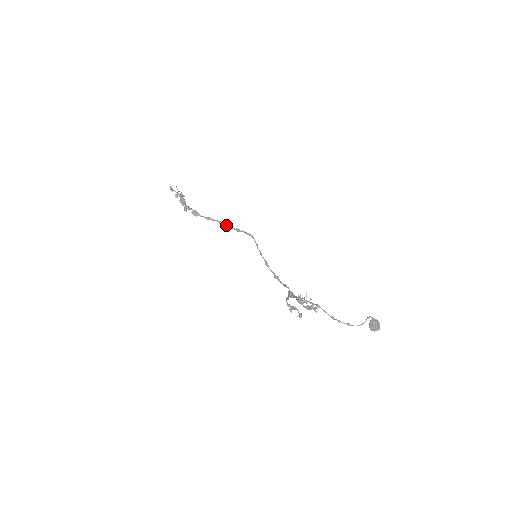
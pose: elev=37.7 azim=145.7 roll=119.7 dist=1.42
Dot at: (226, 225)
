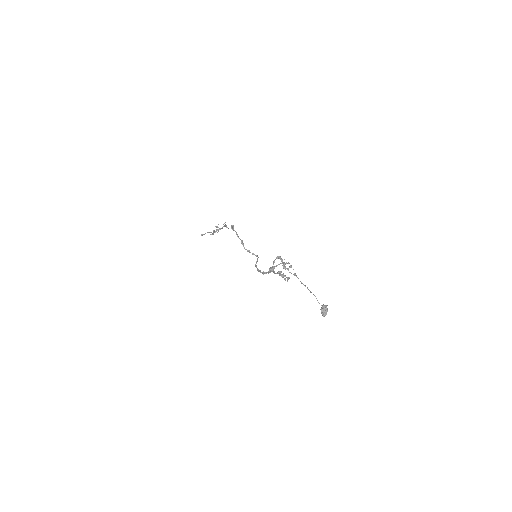
Dot at: occluded
